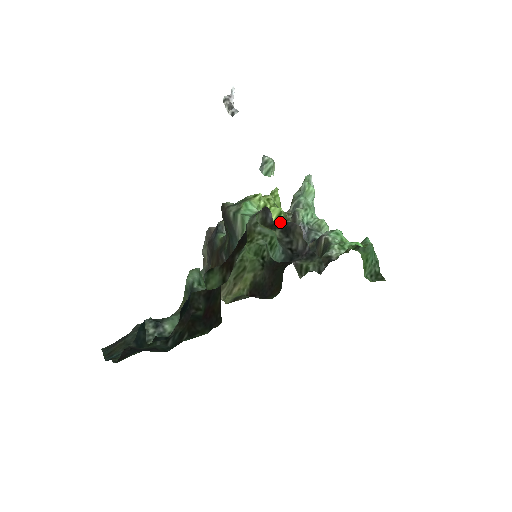
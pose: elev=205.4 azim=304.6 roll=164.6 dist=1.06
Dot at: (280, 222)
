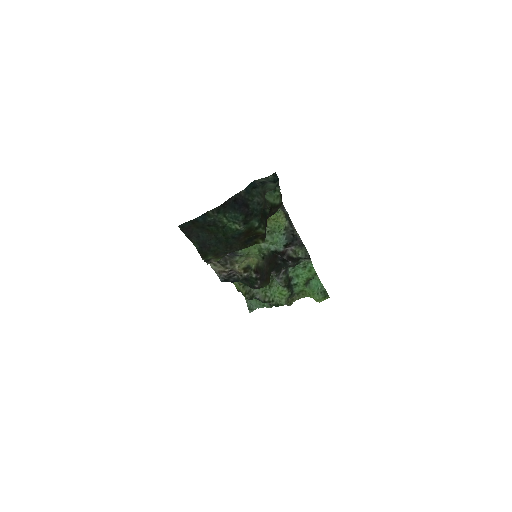
Dot at: (289, 217)
